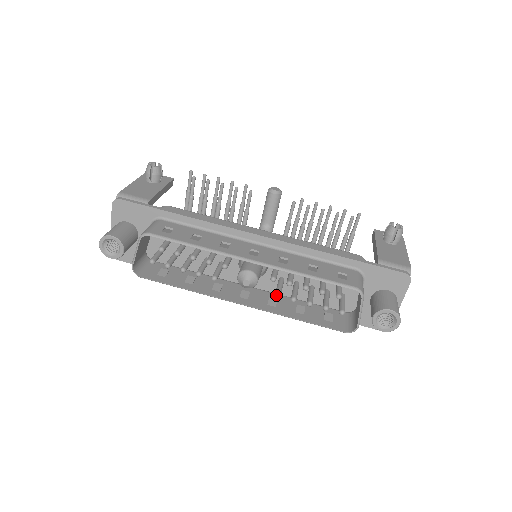
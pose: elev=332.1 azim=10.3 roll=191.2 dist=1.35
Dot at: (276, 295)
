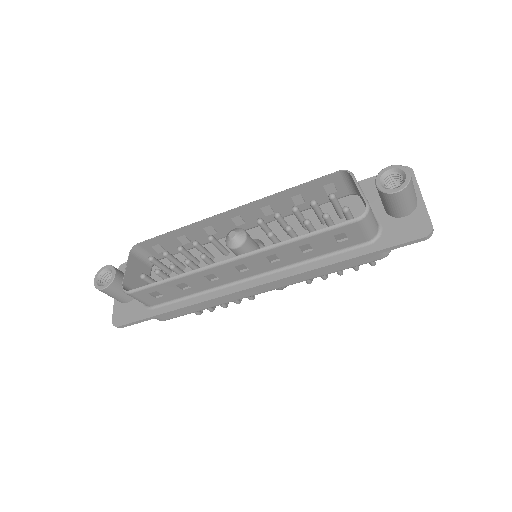
Dot at: occluded
